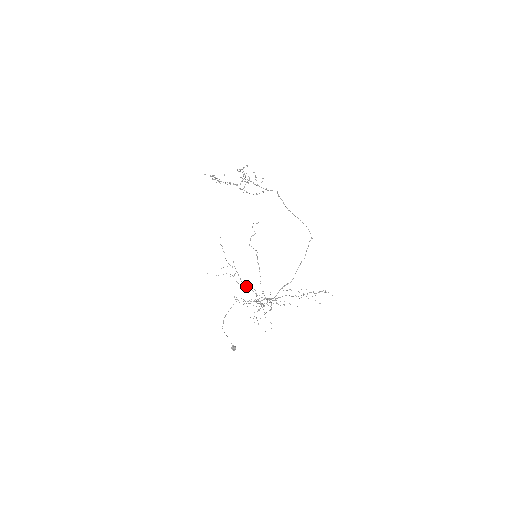
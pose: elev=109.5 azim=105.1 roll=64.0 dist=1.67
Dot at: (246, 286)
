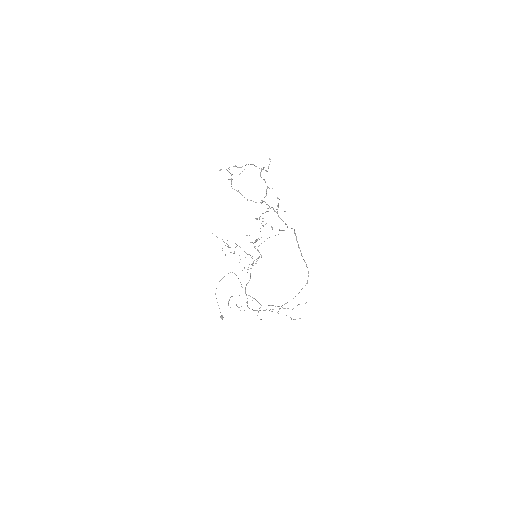
Dot at: occluded
